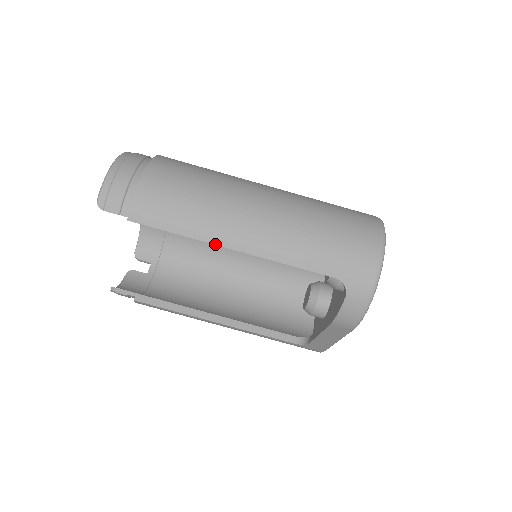
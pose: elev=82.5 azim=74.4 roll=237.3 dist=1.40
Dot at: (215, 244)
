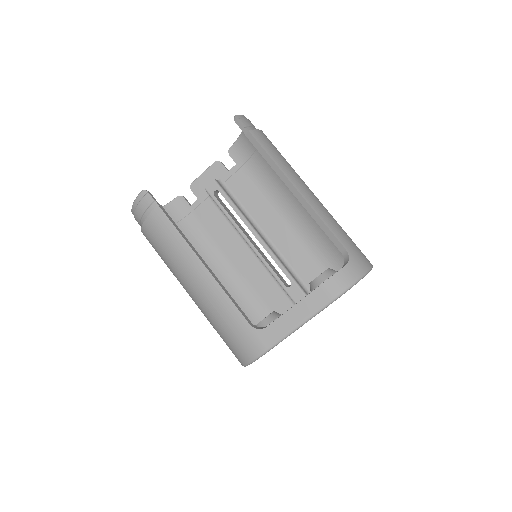
Dot at: (288, 179)
